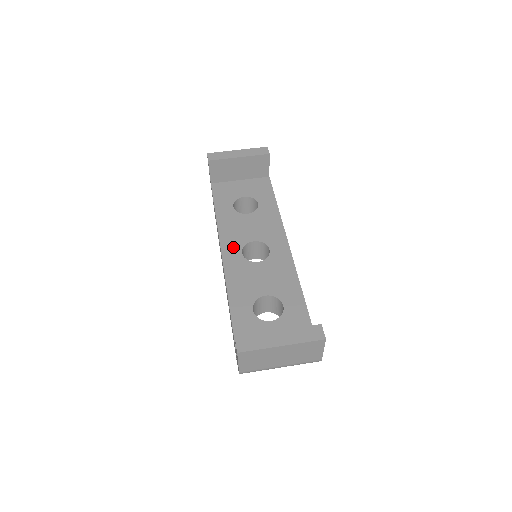
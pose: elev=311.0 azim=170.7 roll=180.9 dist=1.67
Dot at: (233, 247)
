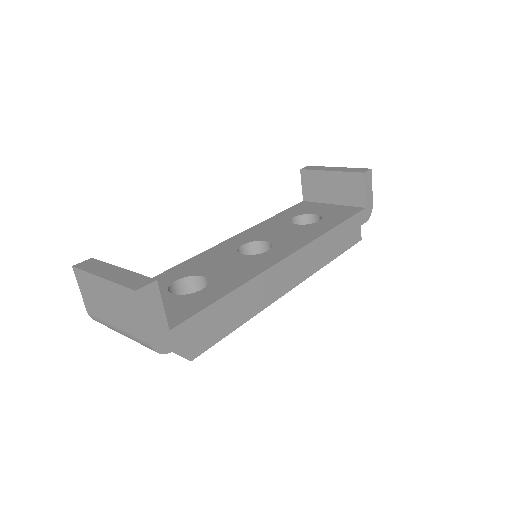
Dot at: (243, 239)
